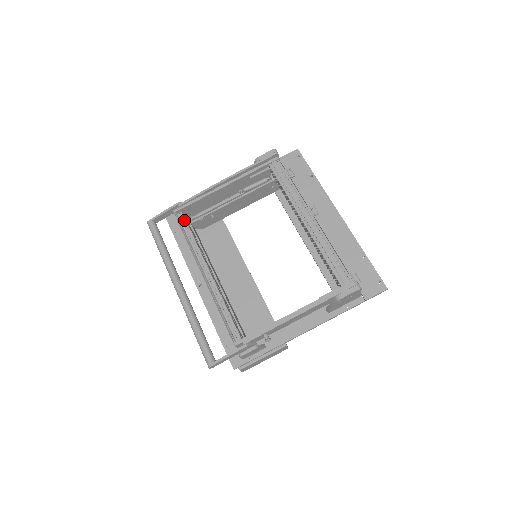
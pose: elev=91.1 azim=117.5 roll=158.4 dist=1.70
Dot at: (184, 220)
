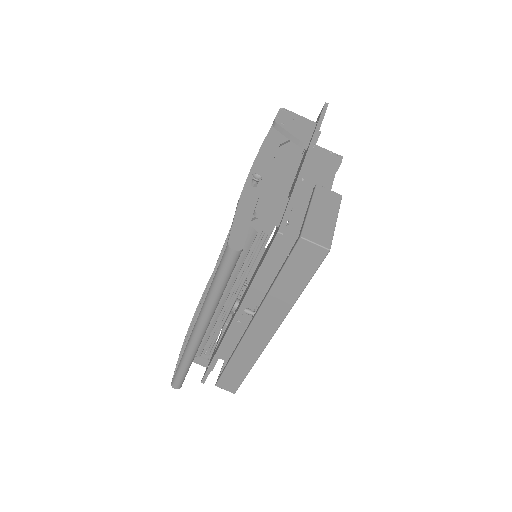
Dot at: occluded
